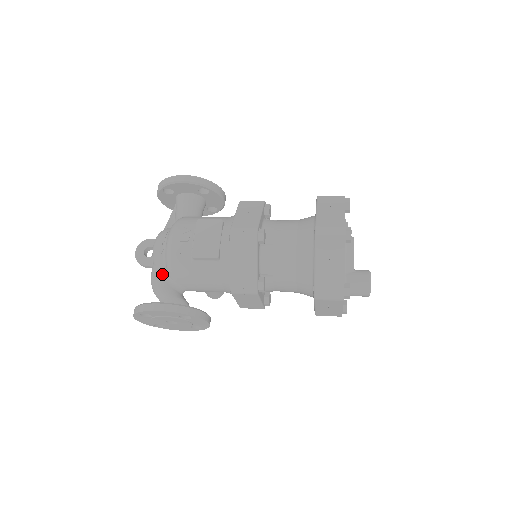
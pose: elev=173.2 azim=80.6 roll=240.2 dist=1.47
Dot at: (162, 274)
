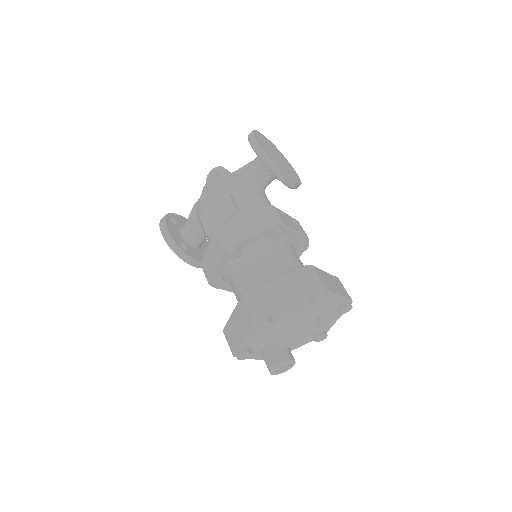
Dot at: occluded
